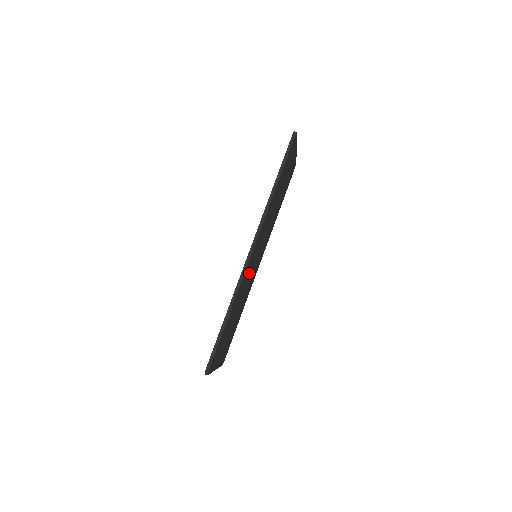
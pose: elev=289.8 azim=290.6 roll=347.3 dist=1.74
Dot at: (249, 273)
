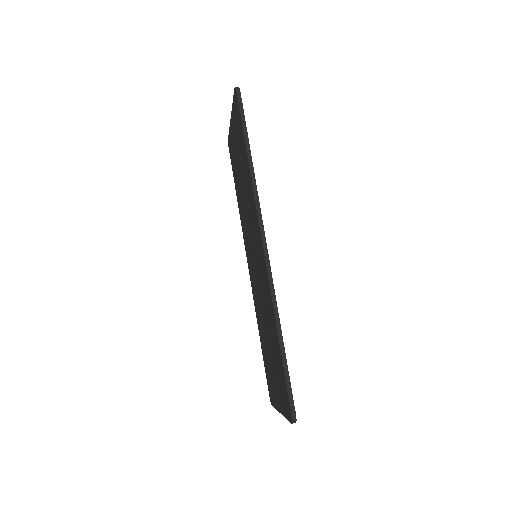
Dot at: occluded
